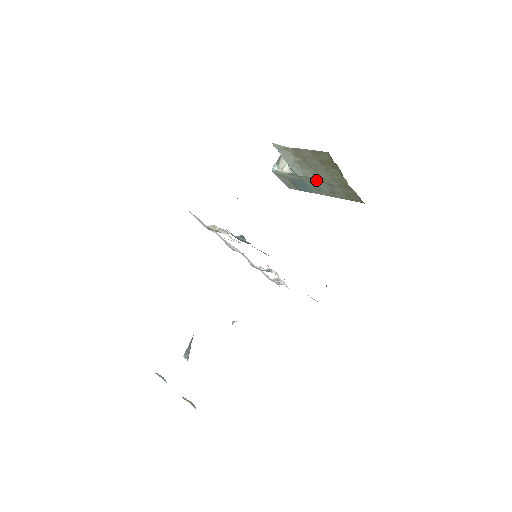
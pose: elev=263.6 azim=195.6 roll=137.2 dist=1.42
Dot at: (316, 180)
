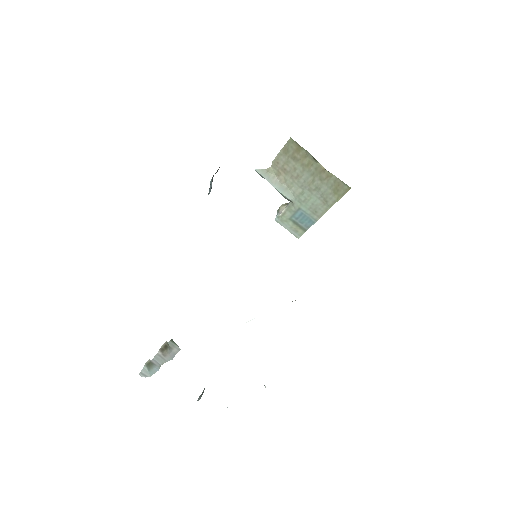
Dot at: (305, 194)
